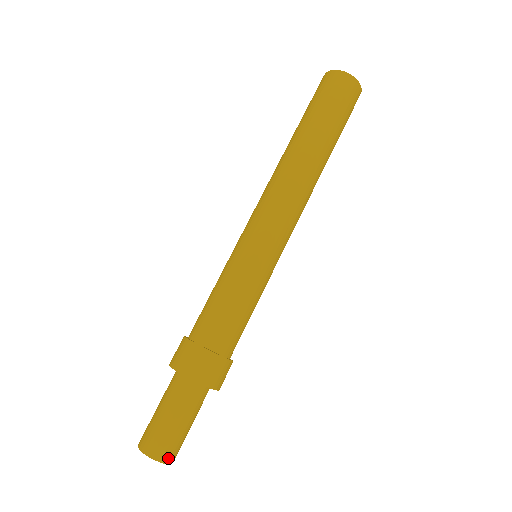
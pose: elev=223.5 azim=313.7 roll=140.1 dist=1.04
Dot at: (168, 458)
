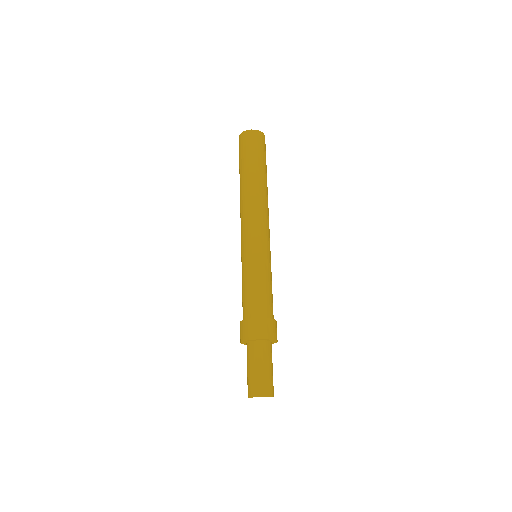
Dot at: (263, 393)
